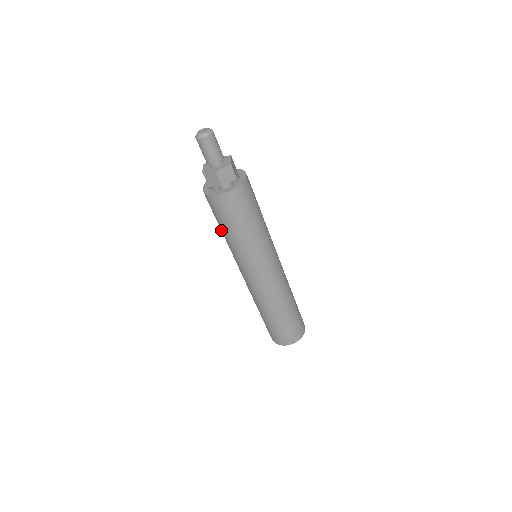
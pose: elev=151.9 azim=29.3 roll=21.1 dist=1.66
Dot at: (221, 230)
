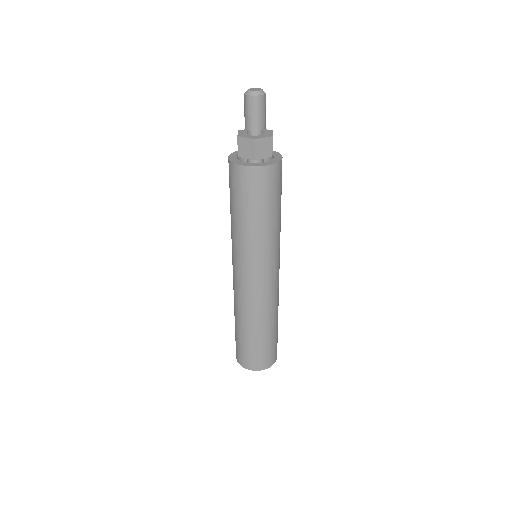
Dot at: (251, 219)
